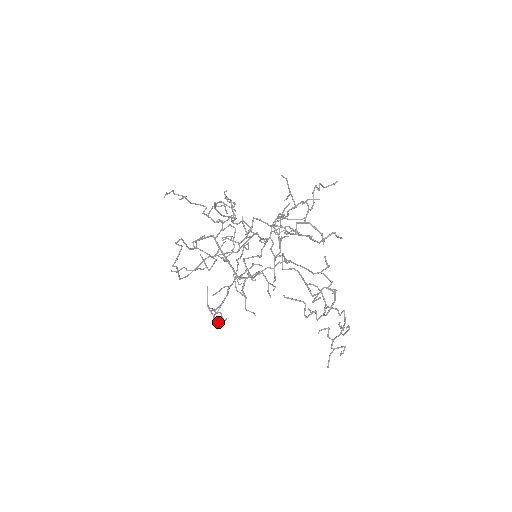
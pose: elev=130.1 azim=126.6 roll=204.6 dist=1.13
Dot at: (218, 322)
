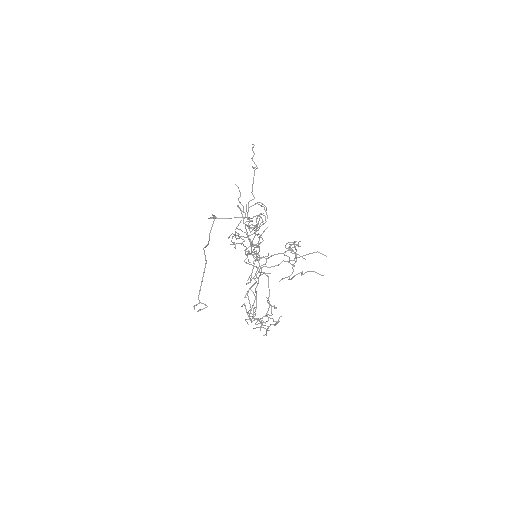
Dot at: occluded
